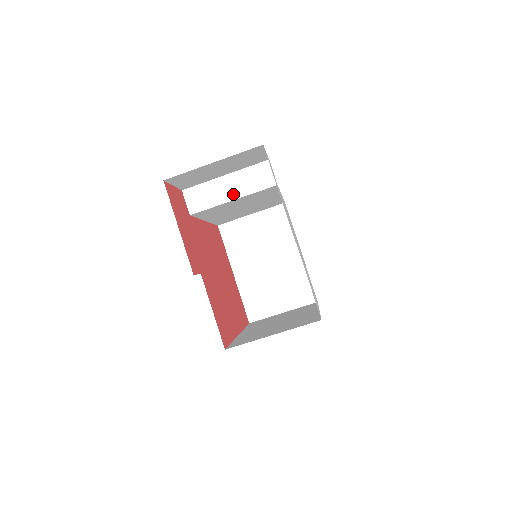
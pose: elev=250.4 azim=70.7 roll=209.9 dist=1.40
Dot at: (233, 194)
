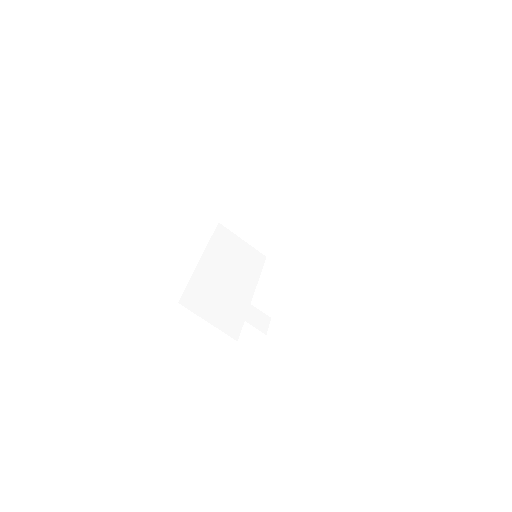
Dot at: (281, 251)
